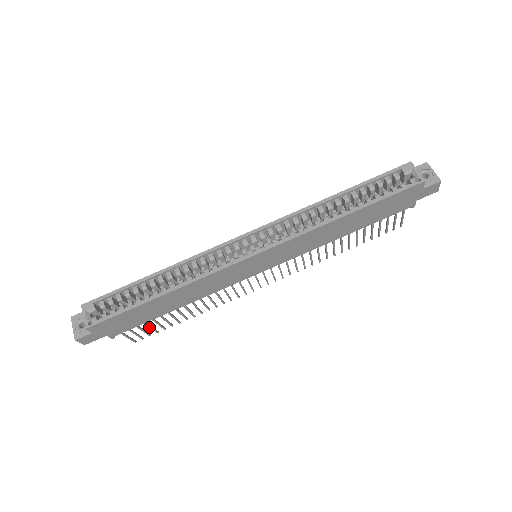
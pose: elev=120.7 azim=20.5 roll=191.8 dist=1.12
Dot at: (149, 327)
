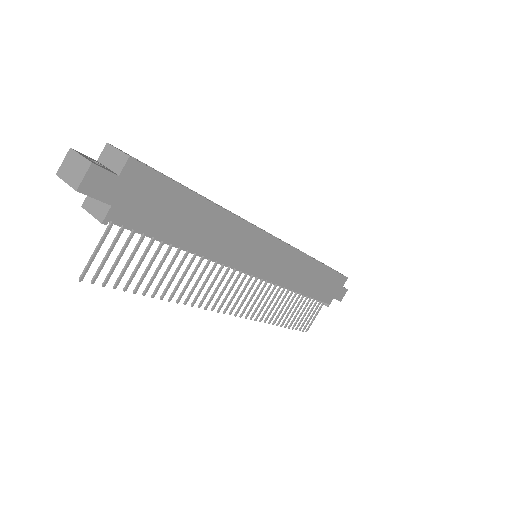
Dot at: (129, 259)
